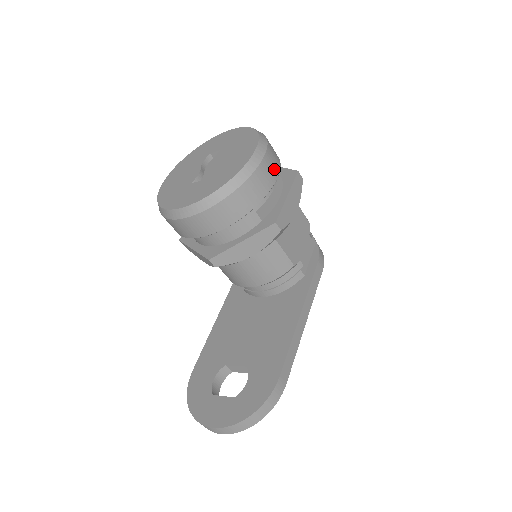
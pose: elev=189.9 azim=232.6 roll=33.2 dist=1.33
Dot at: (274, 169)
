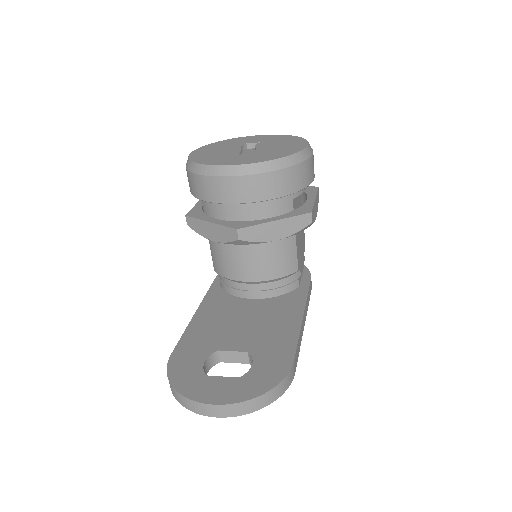
Dot at: occluded
